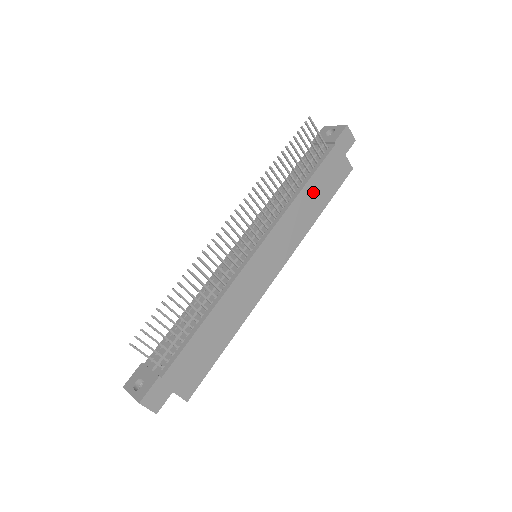
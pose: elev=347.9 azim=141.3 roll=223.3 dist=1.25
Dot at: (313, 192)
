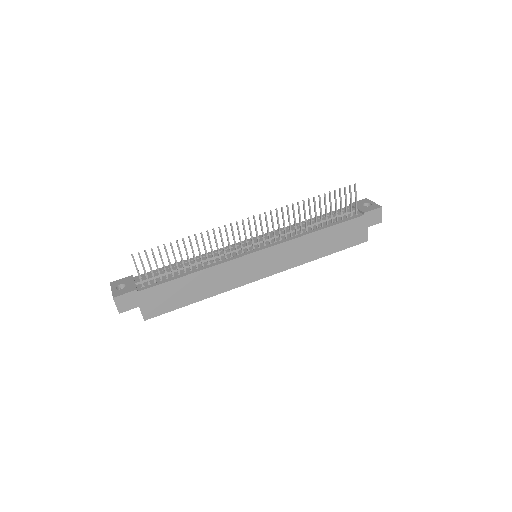
Dot at: (325, 238)
